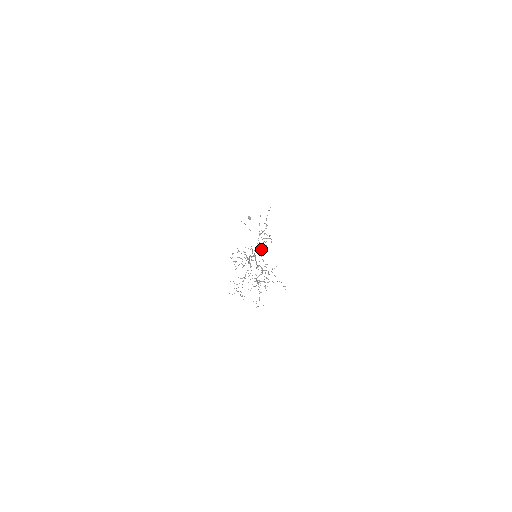
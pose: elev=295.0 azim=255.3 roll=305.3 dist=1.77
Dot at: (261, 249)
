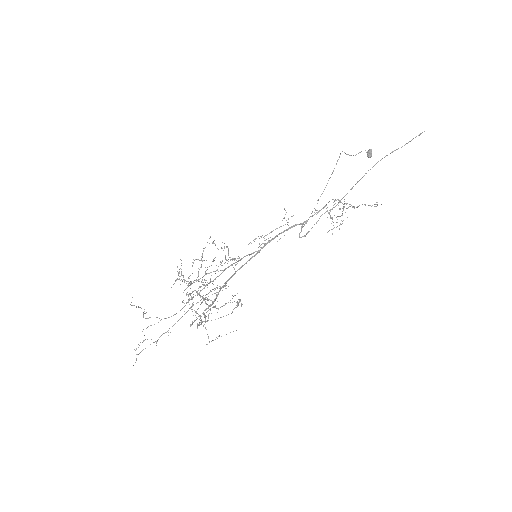
Dot at: (301, 229)
